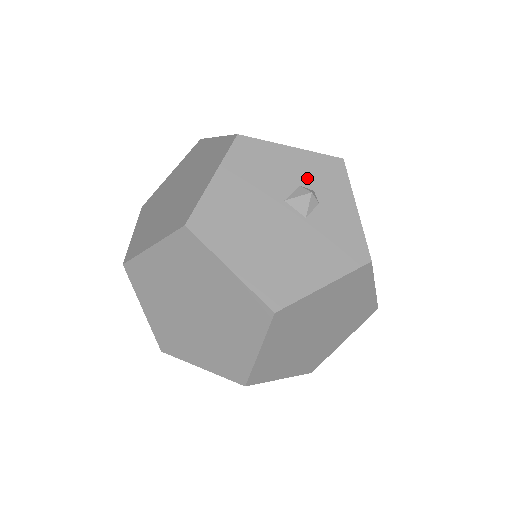
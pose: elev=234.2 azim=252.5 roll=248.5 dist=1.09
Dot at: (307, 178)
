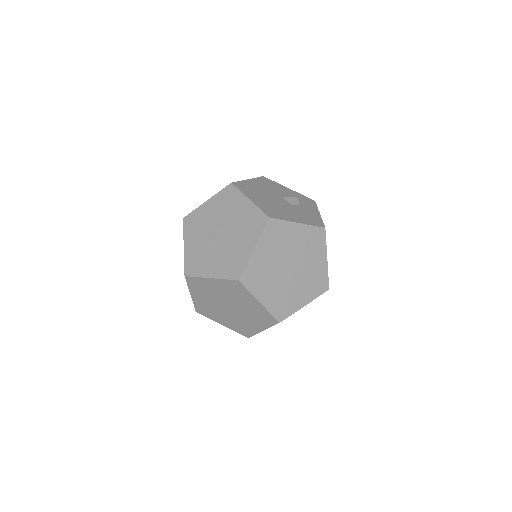
Dot at: occluded
